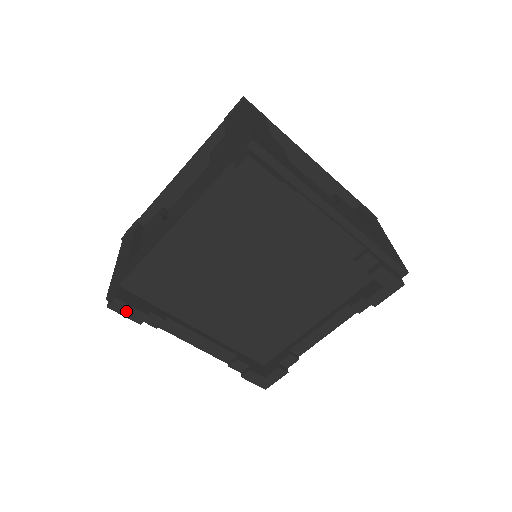
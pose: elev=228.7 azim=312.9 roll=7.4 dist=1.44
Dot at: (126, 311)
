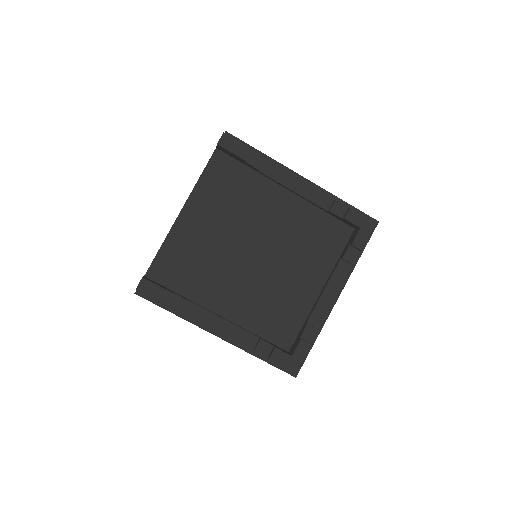
Dot at: (152, 291)
